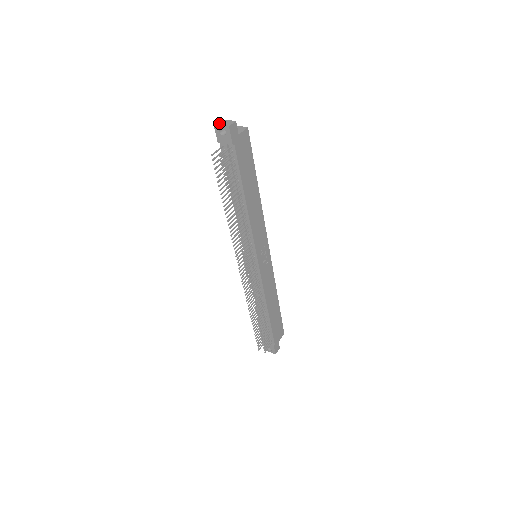
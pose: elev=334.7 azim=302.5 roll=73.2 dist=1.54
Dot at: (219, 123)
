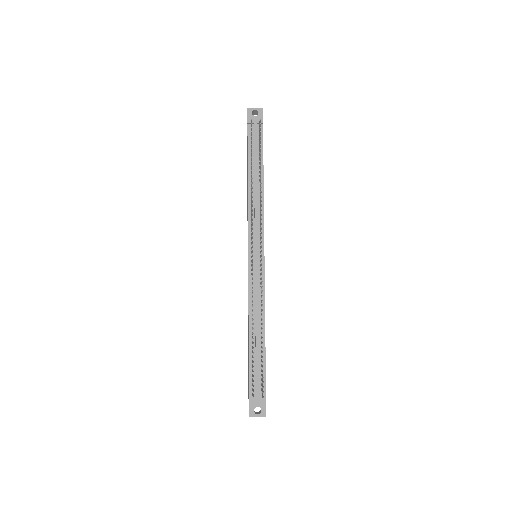
Dot at: (251, 109)
